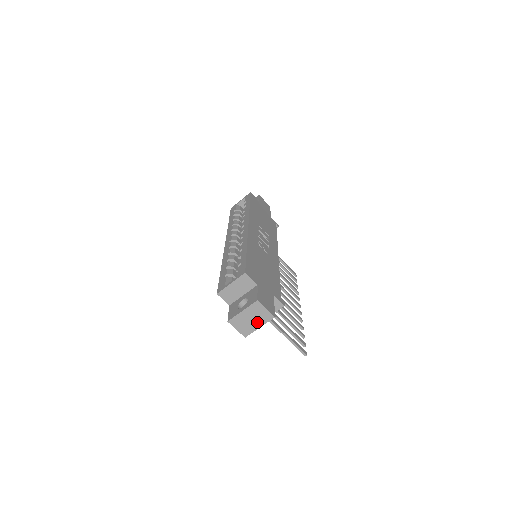
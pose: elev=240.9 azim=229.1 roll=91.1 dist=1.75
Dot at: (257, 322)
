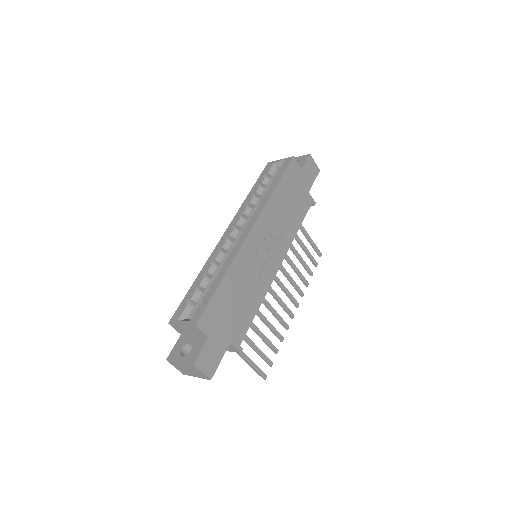
Dot at: (194, 374)
